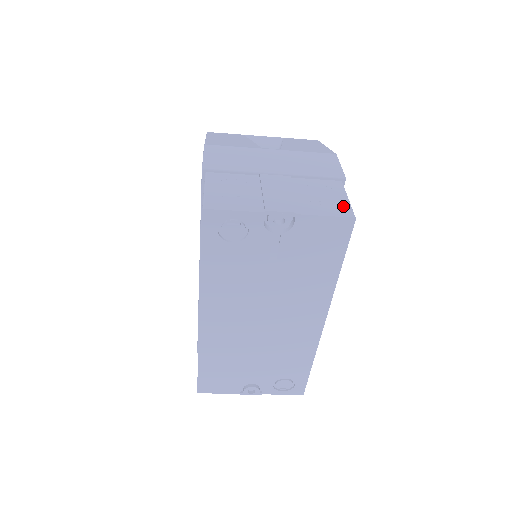
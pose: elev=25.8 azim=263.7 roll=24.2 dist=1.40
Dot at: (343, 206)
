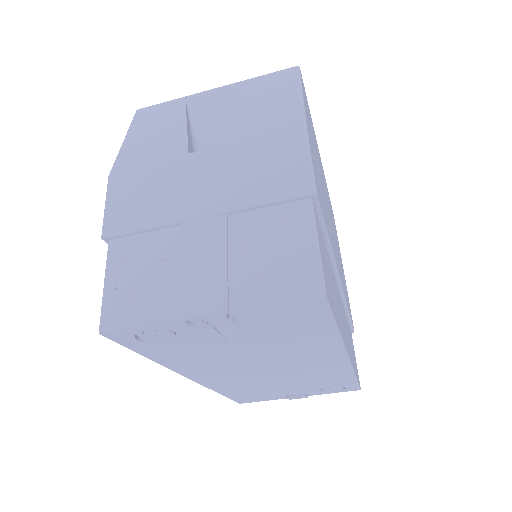
Dot at: (306, 270)
